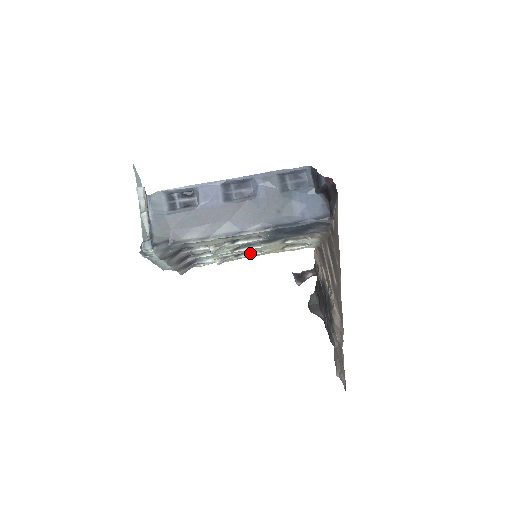
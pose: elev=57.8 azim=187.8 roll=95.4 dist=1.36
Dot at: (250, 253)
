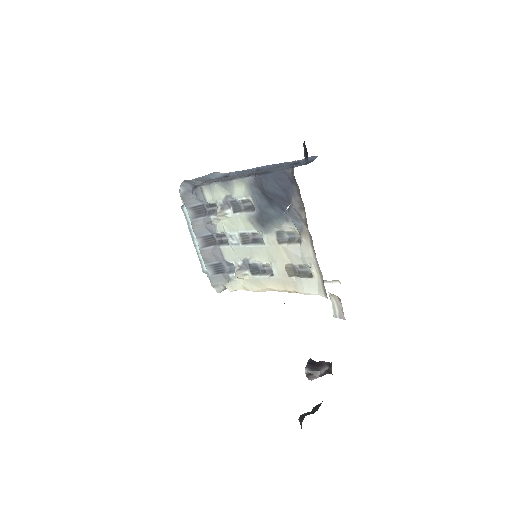
Dot at: (264, 274)
